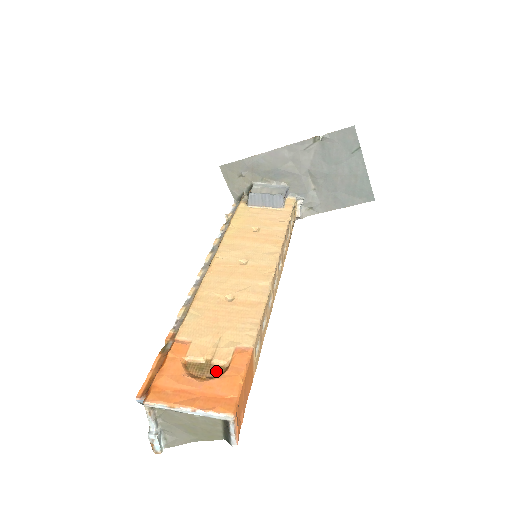
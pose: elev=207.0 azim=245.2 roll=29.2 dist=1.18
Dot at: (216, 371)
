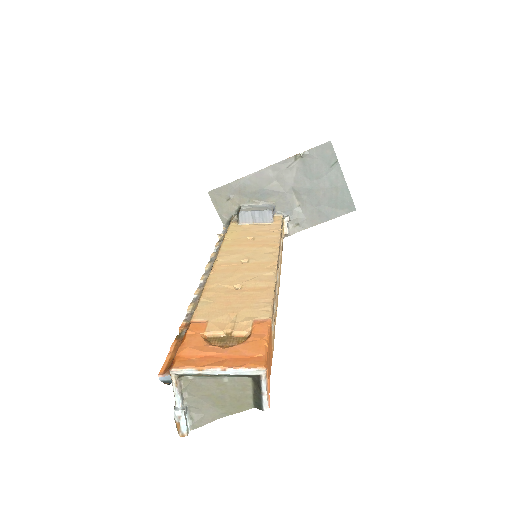
Dot at: (238, 340)
